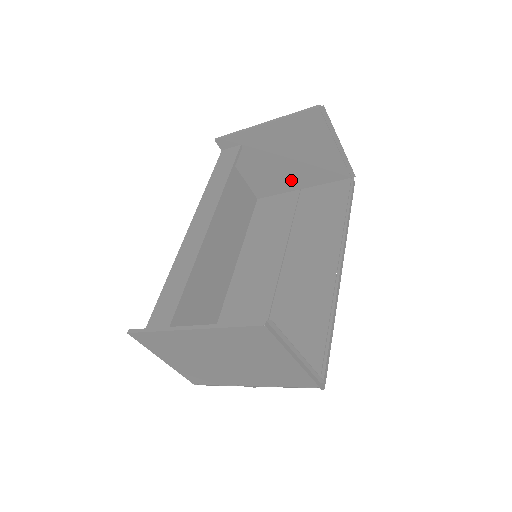
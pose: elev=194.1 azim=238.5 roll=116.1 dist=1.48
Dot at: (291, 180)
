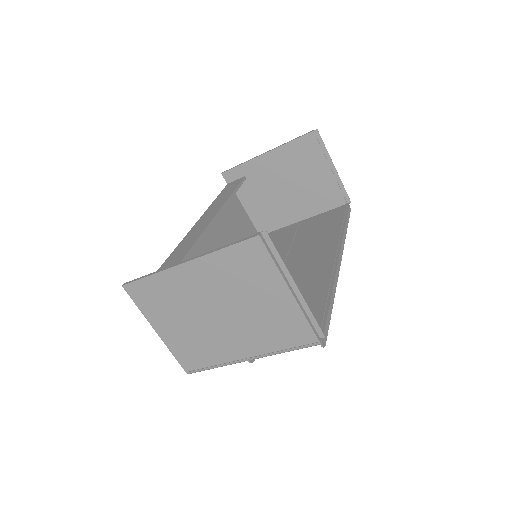
Dot at: (291, 211)
